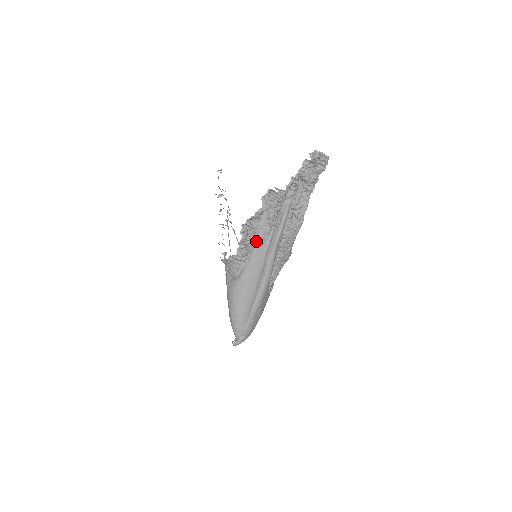
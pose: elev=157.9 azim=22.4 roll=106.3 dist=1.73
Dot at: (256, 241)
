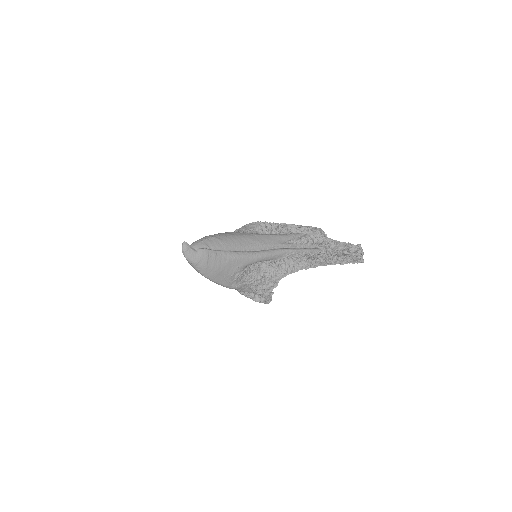
Dot at: (280, 234)
